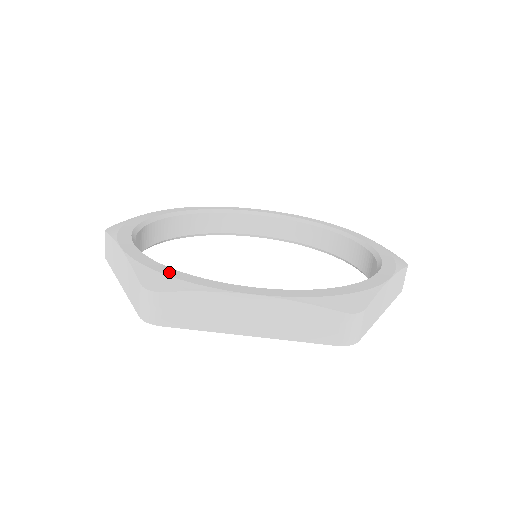
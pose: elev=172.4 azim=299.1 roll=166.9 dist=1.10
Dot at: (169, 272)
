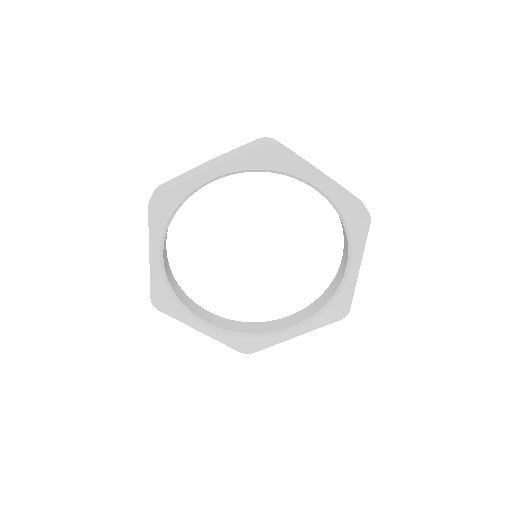
Dot at: occluded
